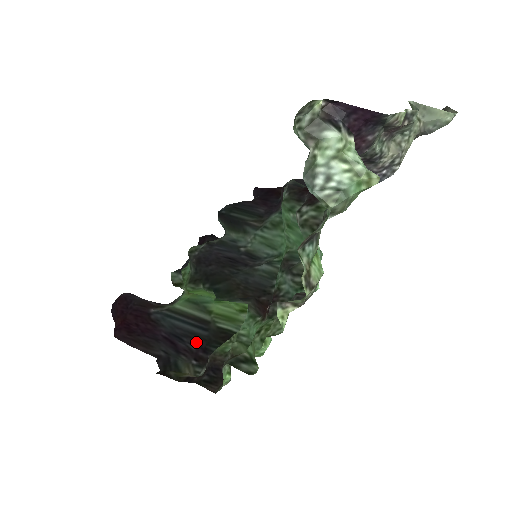
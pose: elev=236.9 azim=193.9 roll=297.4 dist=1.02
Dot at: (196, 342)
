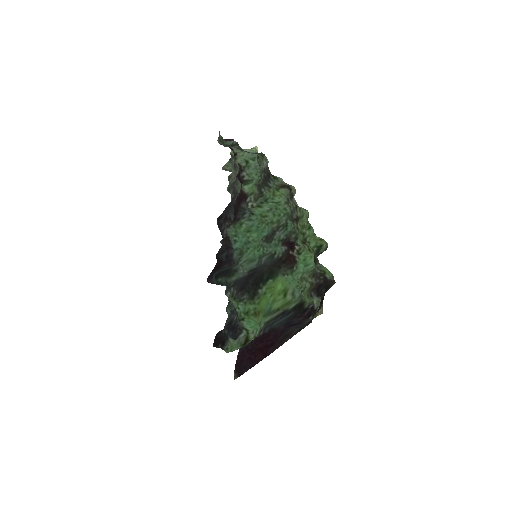
Dot at: (296, 317)
